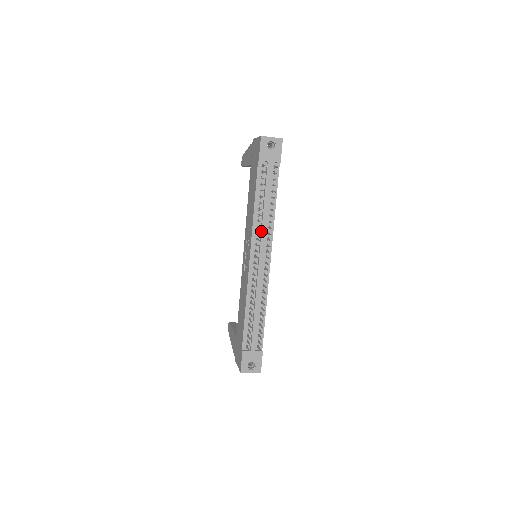
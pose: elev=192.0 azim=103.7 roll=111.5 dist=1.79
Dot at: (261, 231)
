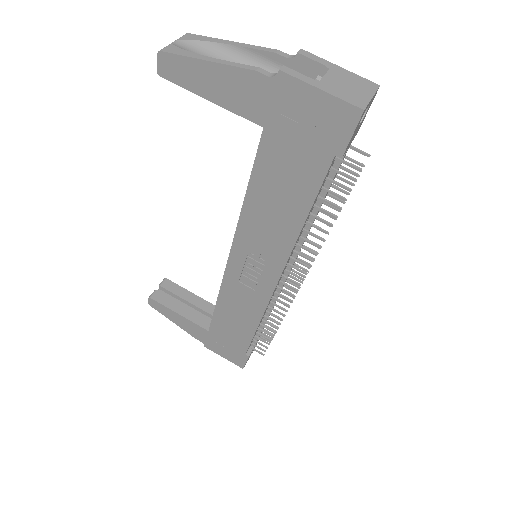
Dot at: occluded
